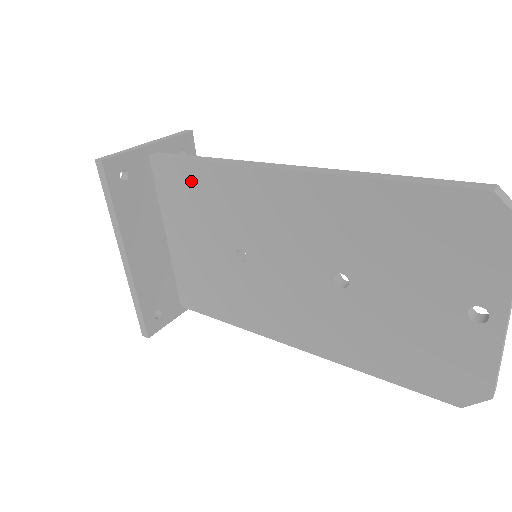
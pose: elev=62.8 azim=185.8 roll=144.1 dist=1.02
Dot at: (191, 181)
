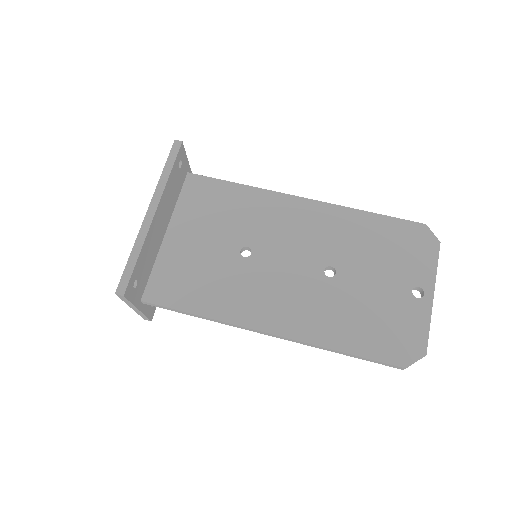
Dot at: (222, 194)
